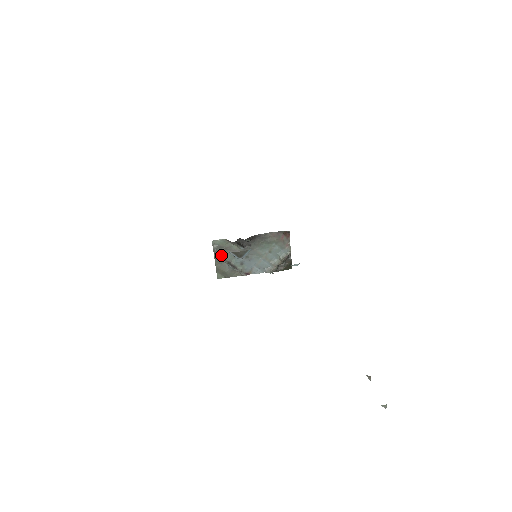
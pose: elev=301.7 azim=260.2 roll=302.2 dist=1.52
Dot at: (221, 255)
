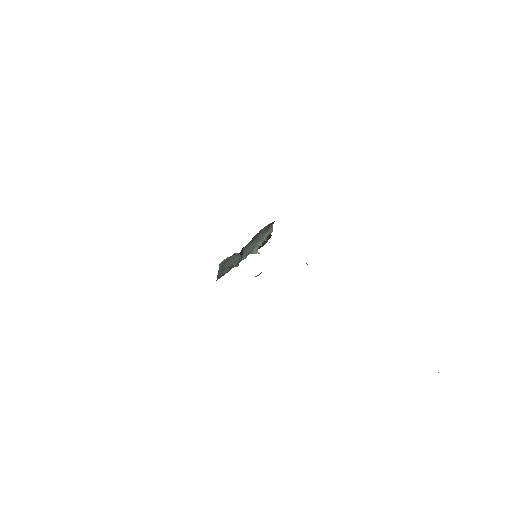
Dot at: (223, 267)
